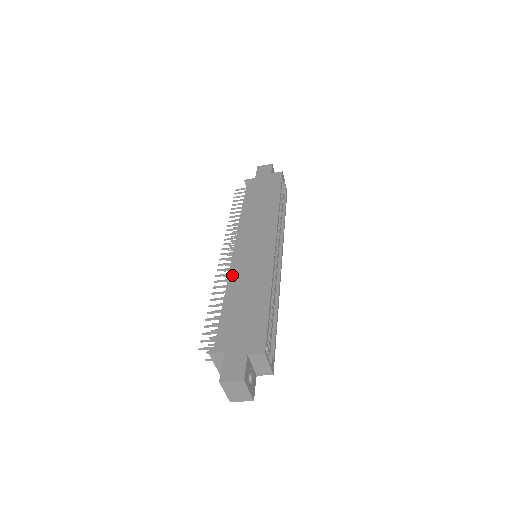
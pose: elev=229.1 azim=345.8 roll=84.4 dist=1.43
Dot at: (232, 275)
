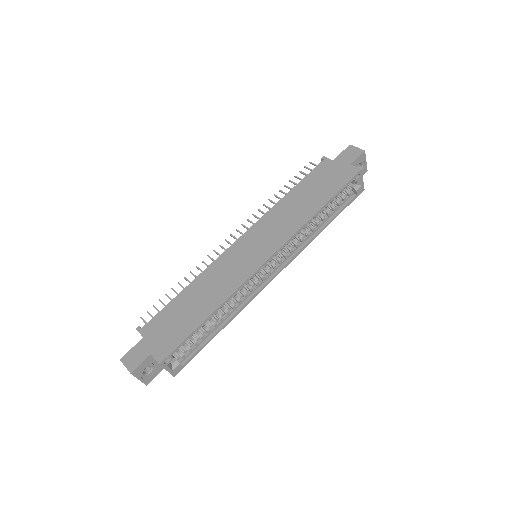
Dot at: (211, 268)
